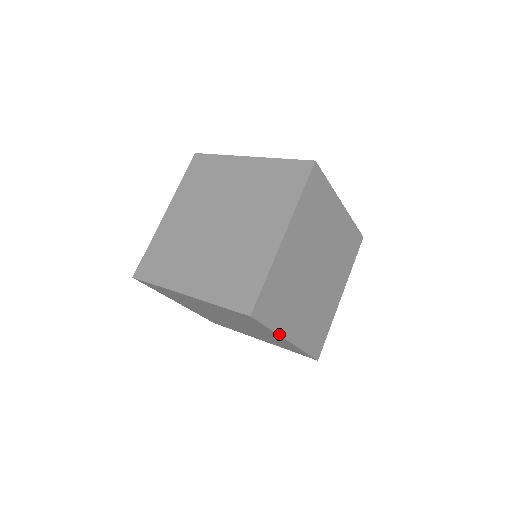
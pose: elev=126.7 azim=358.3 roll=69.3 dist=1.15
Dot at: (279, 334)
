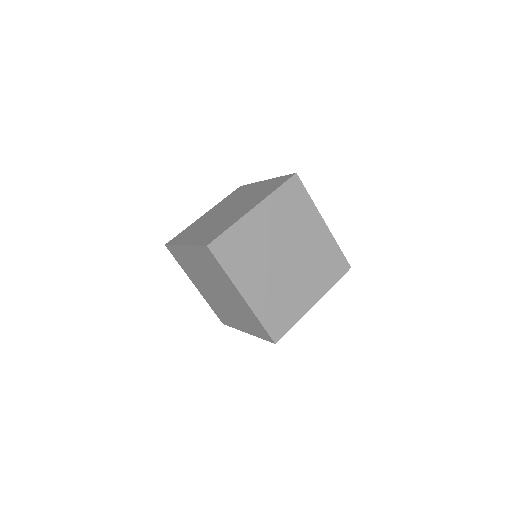
Dot at: (233, 282)
